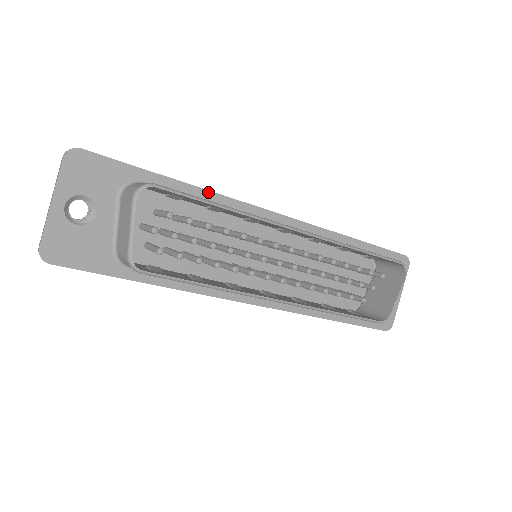
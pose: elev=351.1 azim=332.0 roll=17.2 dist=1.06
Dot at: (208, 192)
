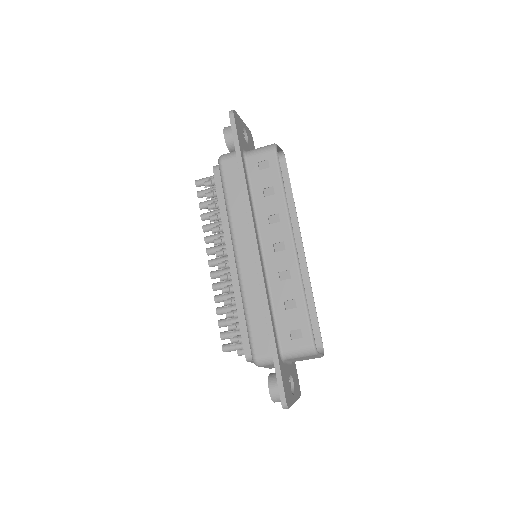
Dot at: occluded
